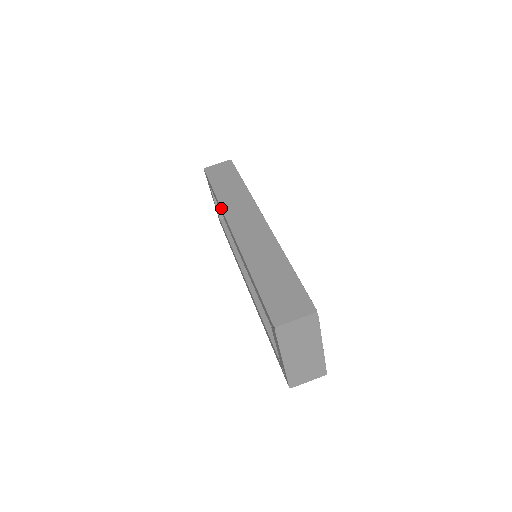
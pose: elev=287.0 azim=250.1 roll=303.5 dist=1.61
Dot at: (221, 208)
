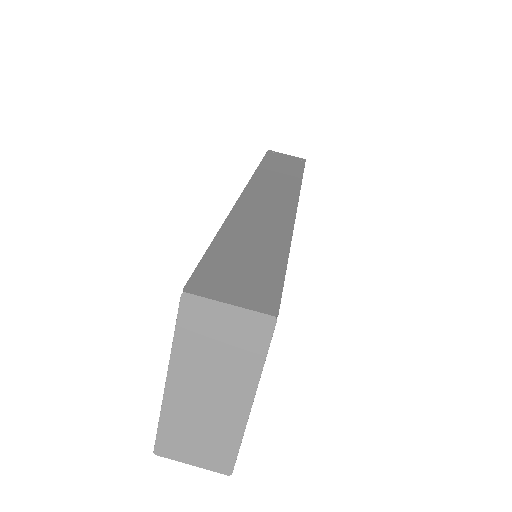
Dot at: (253, 174)
